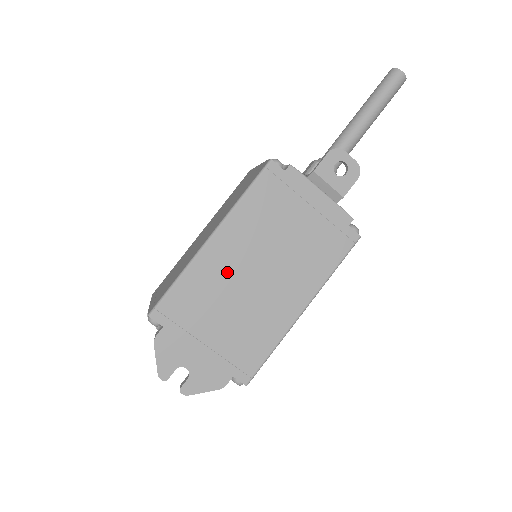
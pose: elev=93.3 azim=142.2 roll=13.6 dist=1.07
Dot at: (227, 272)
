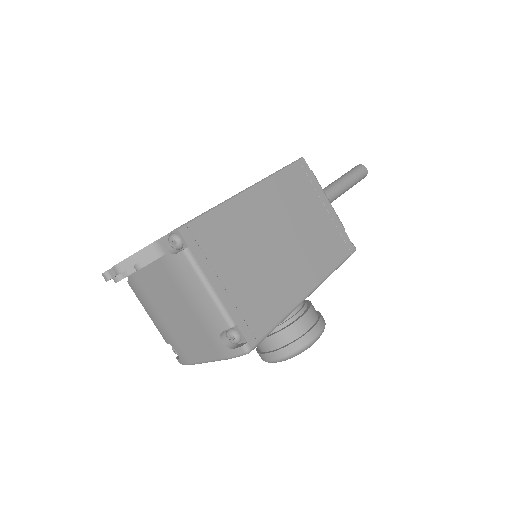
Dot at: occluded
